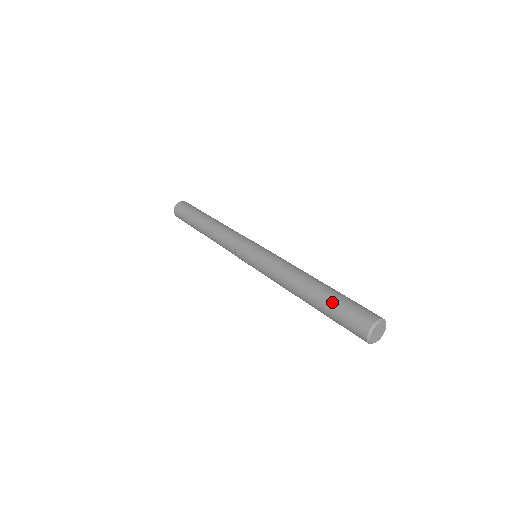
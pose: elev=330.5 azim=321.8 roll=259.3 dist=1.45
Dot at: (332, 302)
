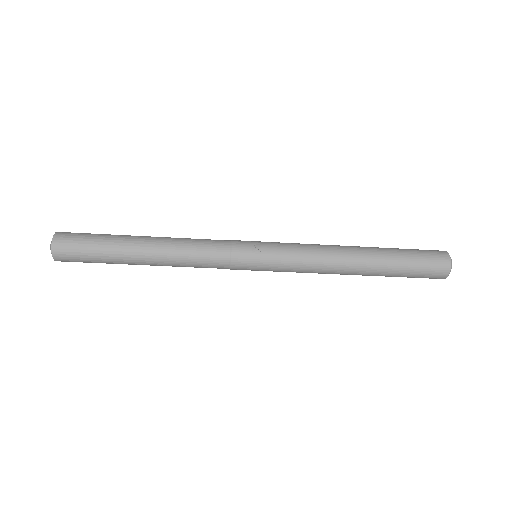
Dot at: (396, 248)
